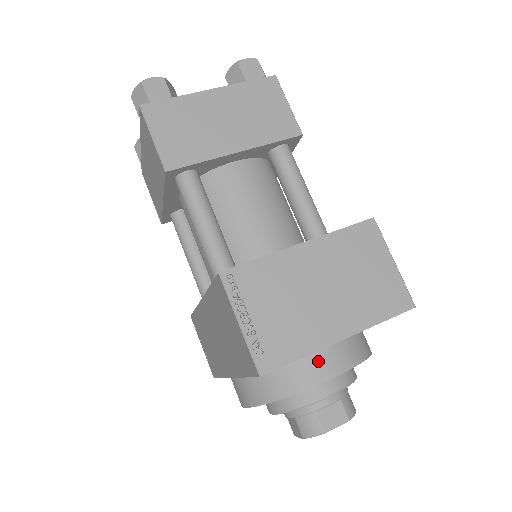
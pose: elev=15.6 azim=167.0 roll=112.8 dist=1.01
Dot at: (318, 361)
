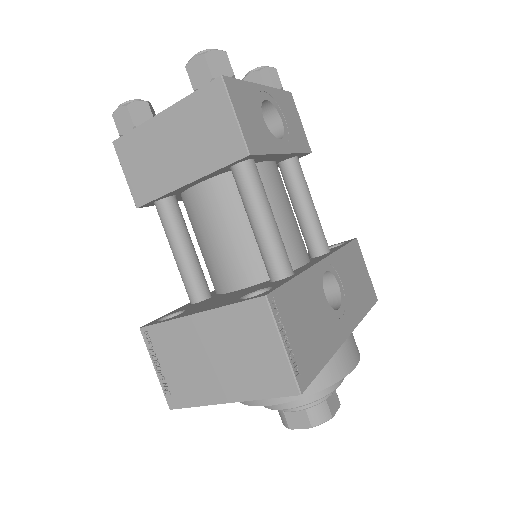
Dot at: occluded
